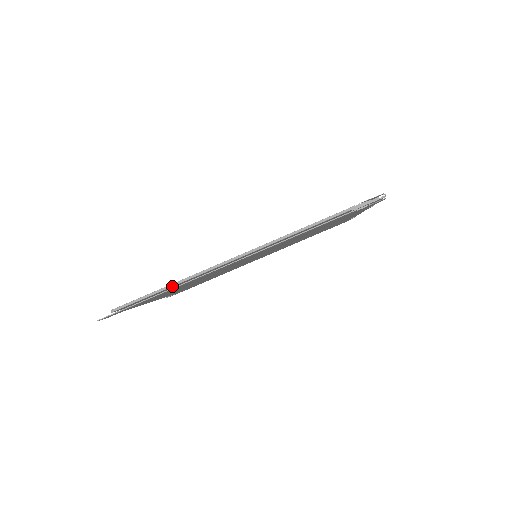
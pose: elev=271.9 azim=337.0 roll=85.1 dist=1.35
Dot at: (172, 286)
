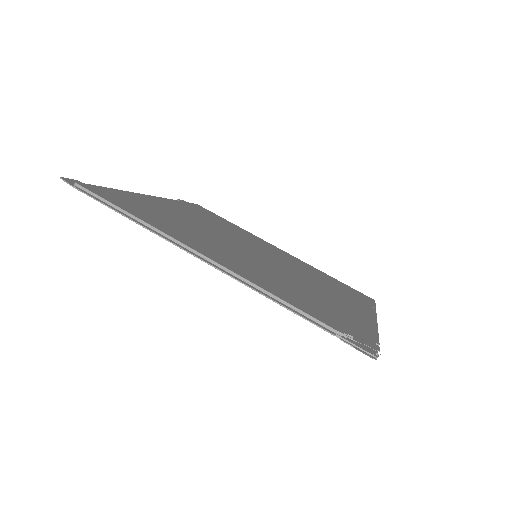
Dot at: (136, 219)
